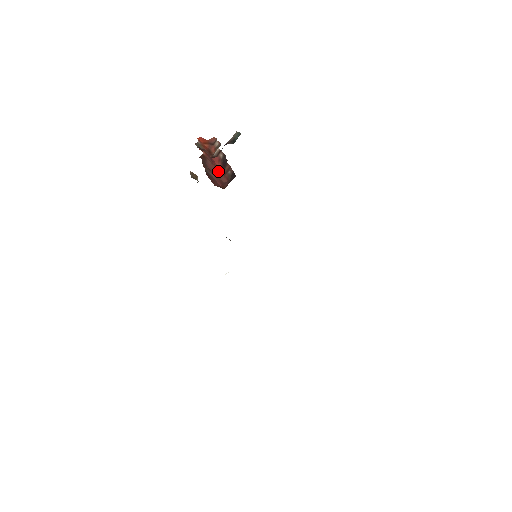
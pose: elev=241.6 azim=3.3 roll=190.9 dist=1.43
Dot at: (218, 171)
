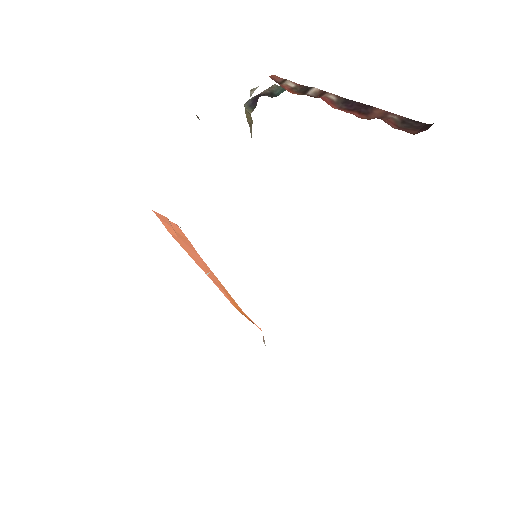
Dot at: (353, 113)
